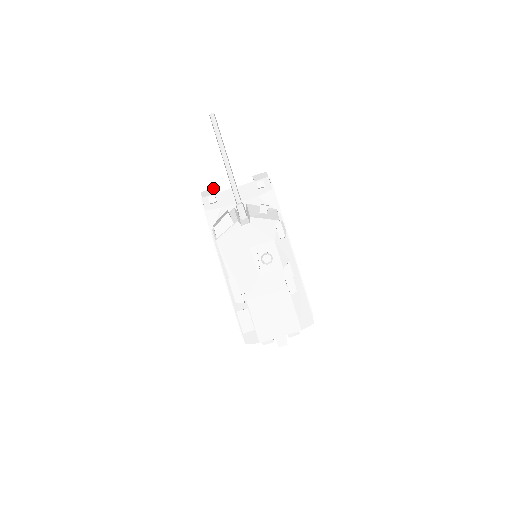
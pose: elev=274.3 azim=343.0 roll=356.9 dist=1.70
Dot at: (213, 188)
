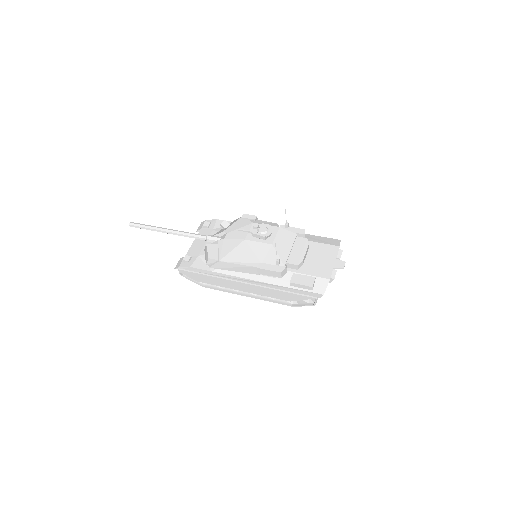
Dot at: occluded
